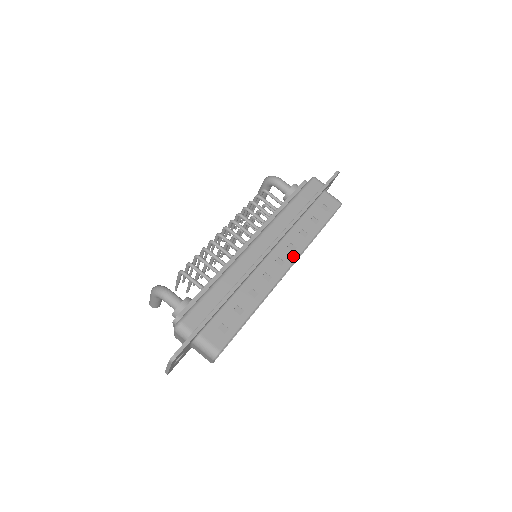
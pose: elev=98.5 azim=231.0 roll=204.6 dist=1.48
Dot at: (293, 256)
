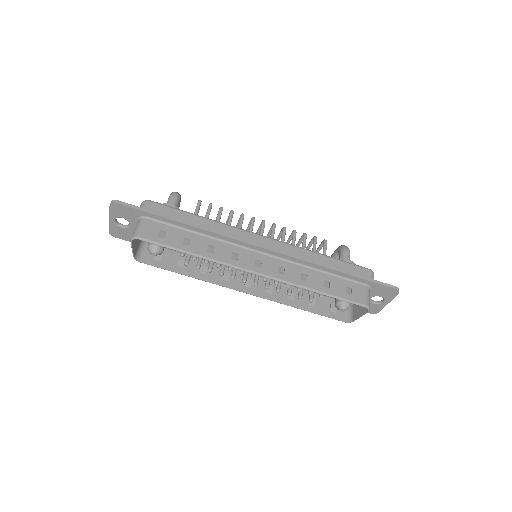
Dot at: (272, 274)
